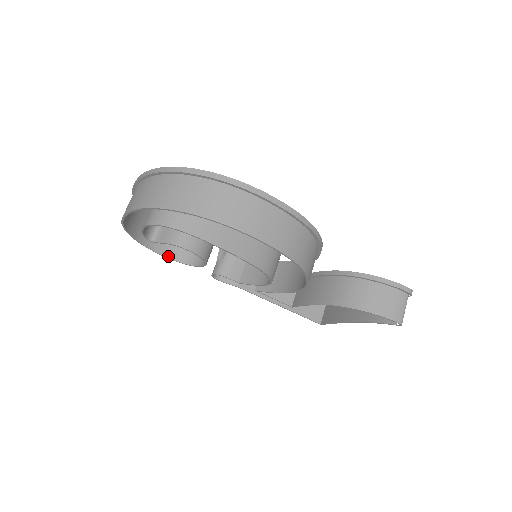
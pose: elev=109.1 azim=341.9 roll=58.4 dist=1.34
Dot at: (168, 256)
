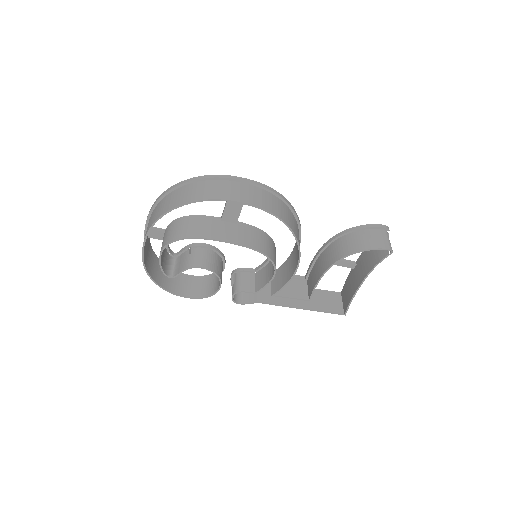
Dot at: (191, 296)
